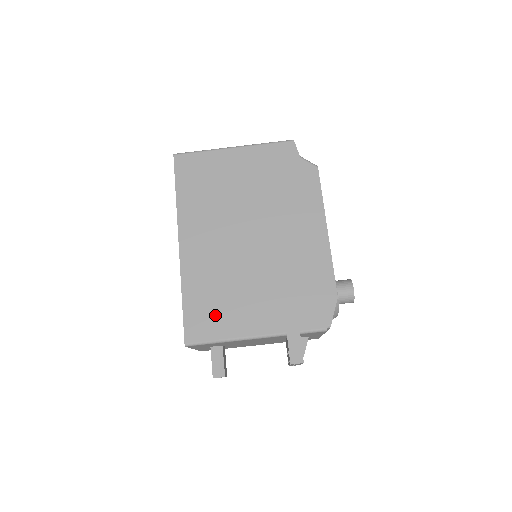
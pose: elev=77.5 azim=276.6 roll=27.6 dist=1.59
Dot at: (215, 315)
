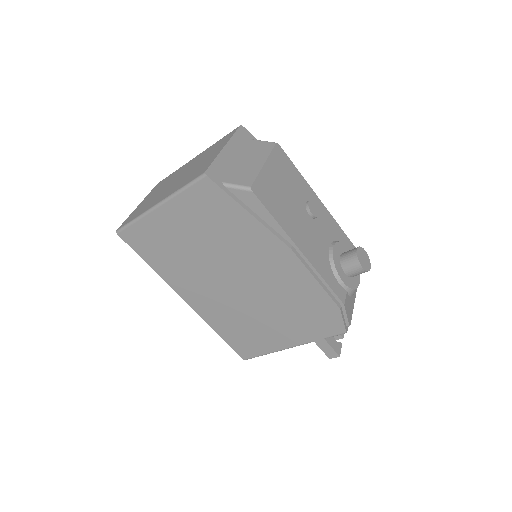
Dot at: (251, 341)
